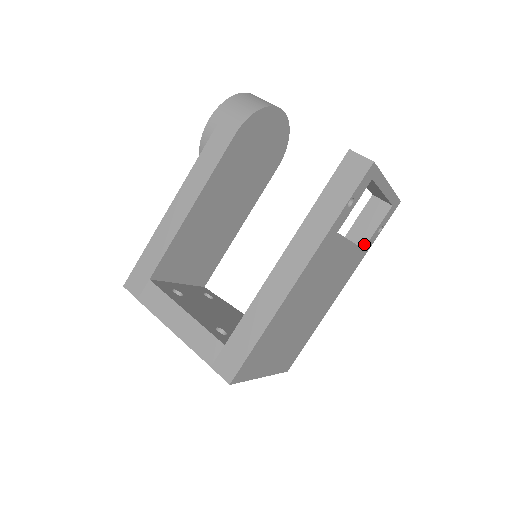
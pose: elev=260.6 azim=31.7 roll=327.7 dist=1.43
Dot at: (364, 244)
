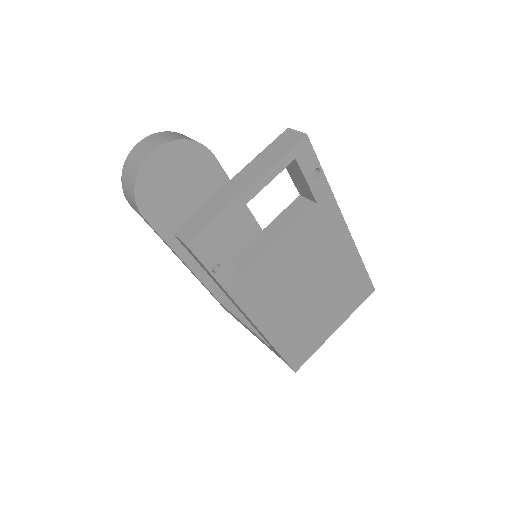
Dot at: (313, 199)
